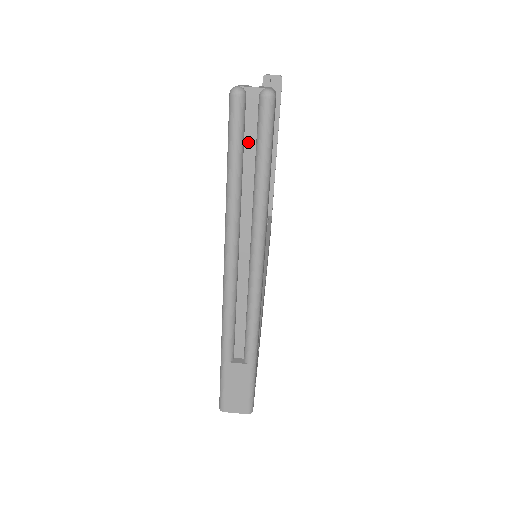
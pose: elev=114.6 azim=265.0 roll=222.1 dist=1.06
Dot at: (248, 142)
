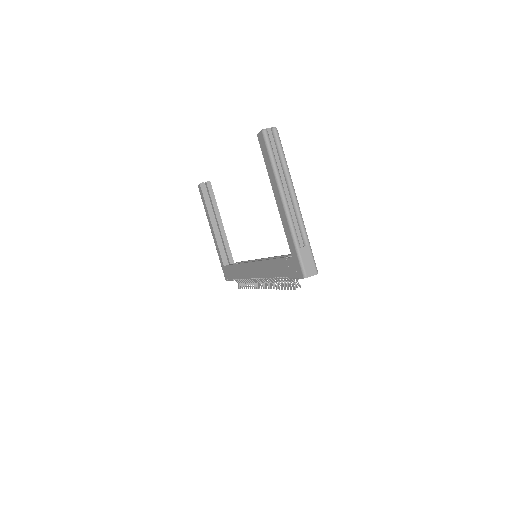
Dot at: (273, 148)
